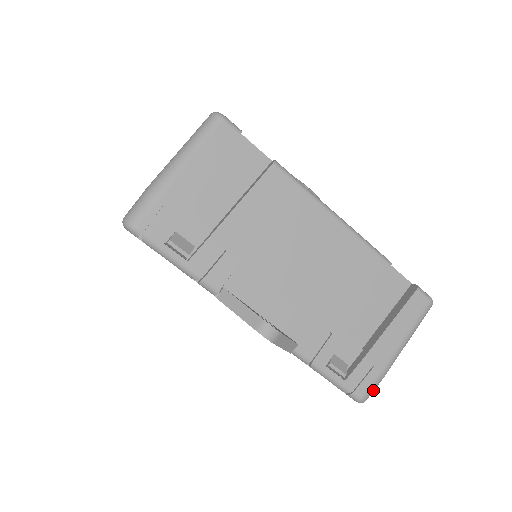
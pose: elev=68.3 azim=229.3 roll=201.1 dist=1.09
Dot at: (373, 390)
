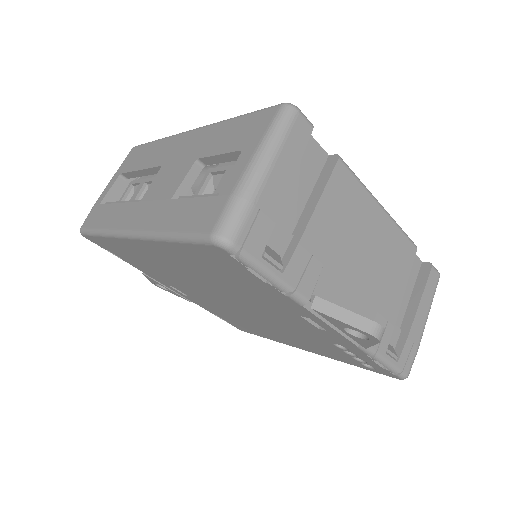
Dot at: occluded
